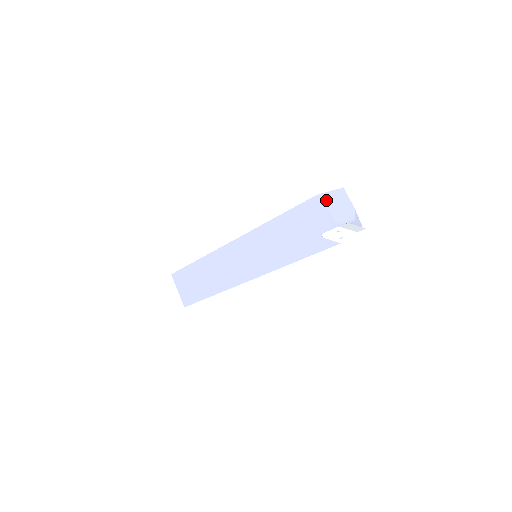
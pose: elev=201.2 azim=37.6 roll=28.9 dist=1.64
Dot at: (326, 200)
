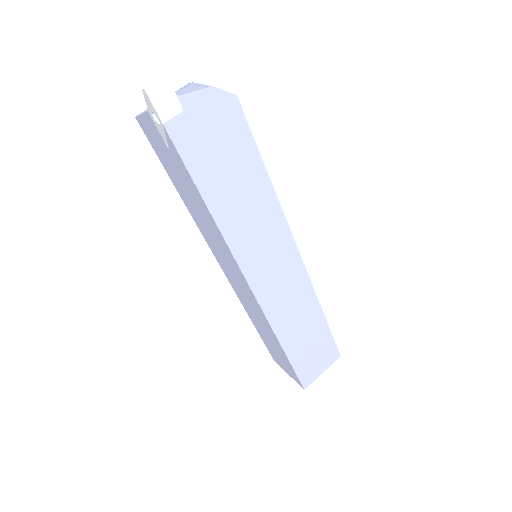
Dot at: (146, 110)
